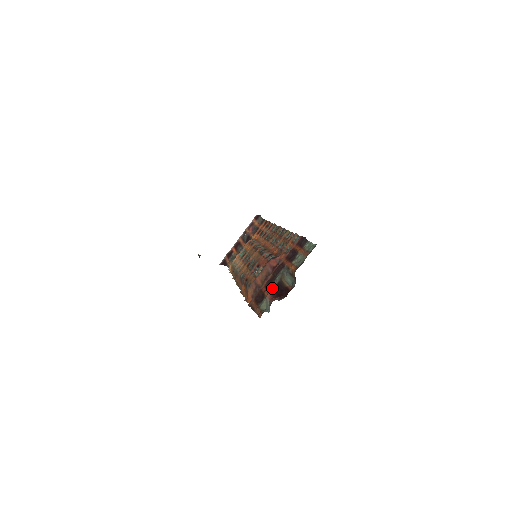
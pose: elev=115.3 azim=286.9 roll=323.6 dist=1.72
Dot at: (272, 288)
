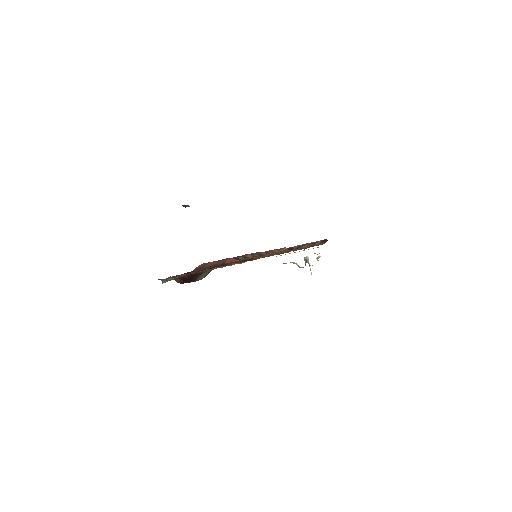
Dot at: (194, 273)
